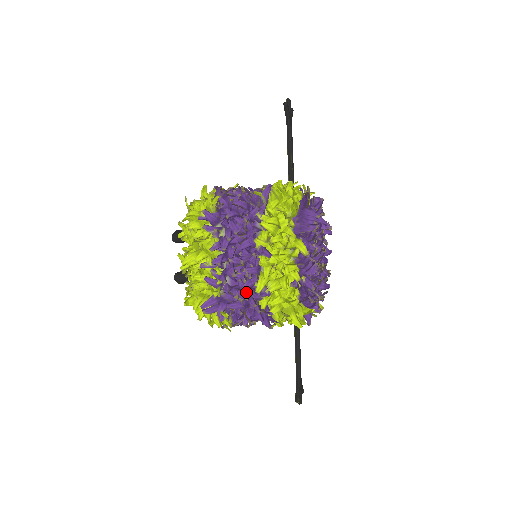
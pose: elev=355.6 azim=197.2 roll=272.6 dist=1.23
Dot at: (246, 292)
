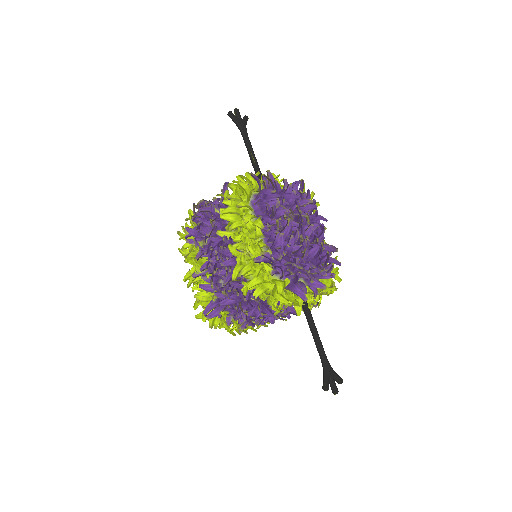
Dot at: (228, 284)
